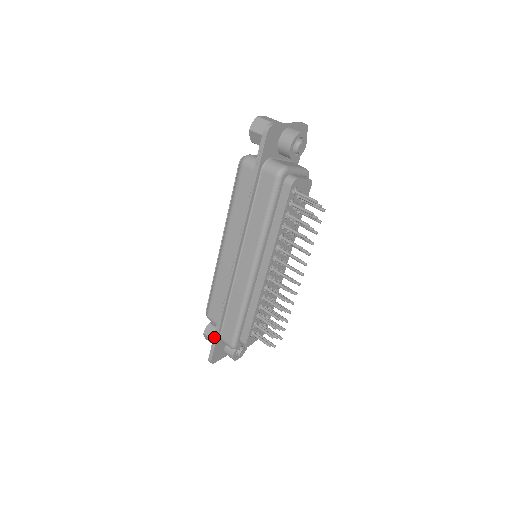
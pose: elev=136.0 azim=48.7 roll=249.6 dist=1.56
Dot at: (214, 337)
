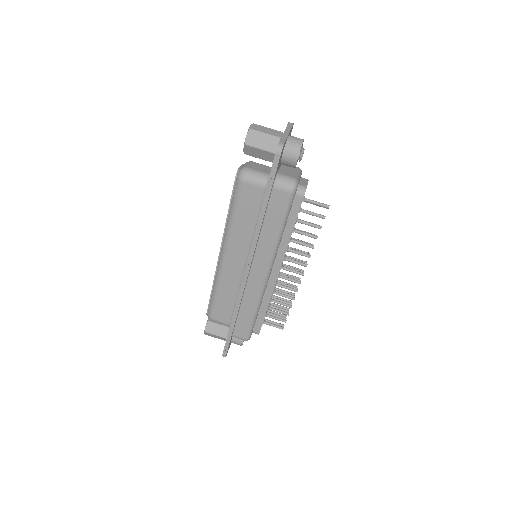
Dot at: (228, 337)
